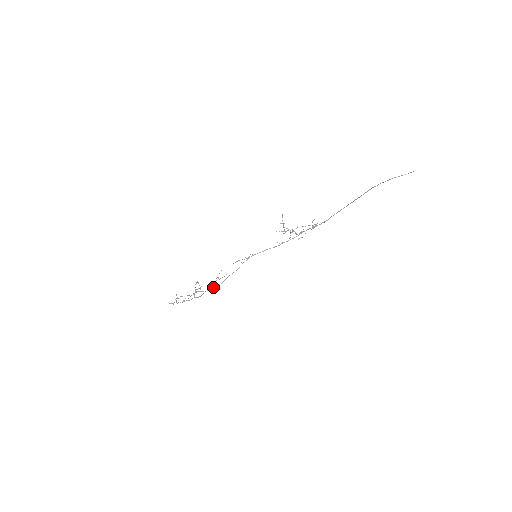
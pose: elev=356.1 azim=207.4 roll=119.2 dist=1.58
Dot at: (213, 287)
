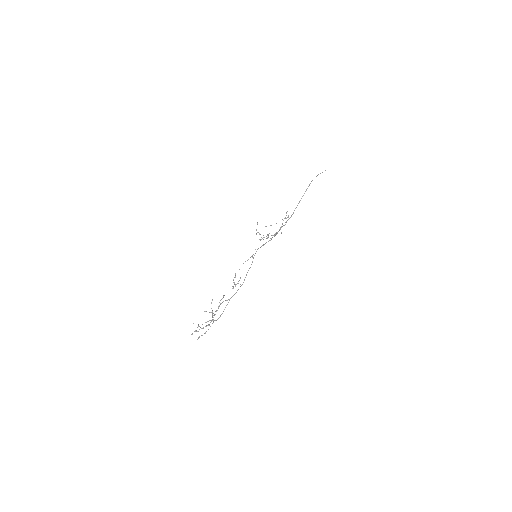
Dot at: occluded
